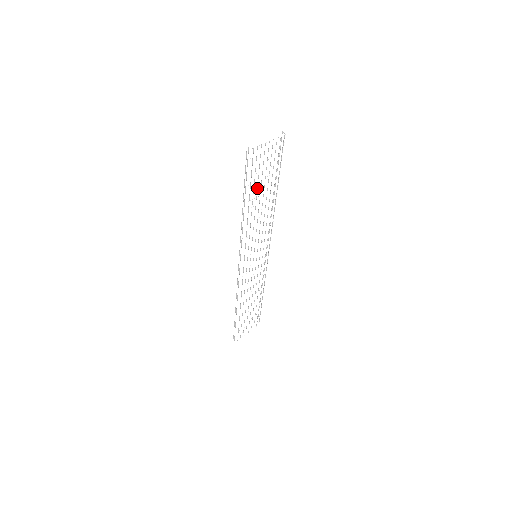
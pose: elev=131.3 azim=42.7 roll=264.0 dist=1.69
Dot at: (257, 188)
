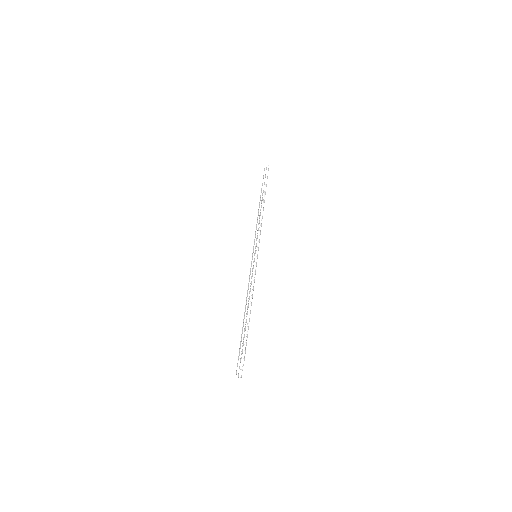
Dot at: occluded
